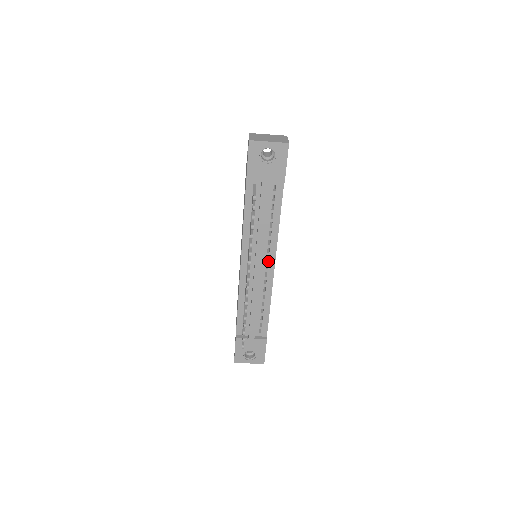
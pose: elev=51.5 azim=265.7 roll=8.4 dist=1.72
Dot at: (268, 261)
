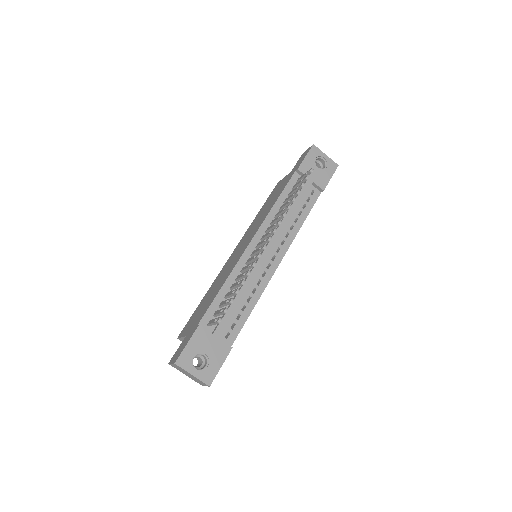
Dot at: (277, 253)
